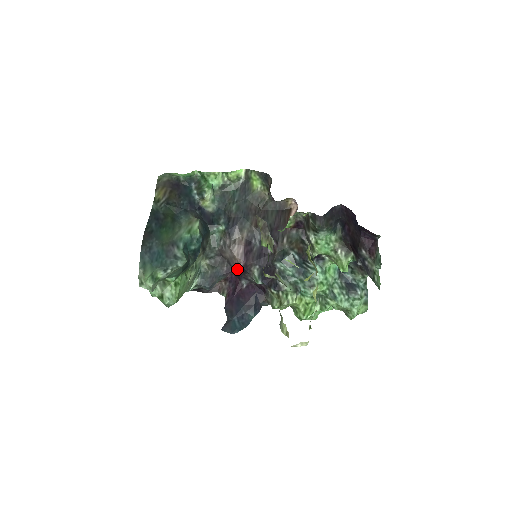
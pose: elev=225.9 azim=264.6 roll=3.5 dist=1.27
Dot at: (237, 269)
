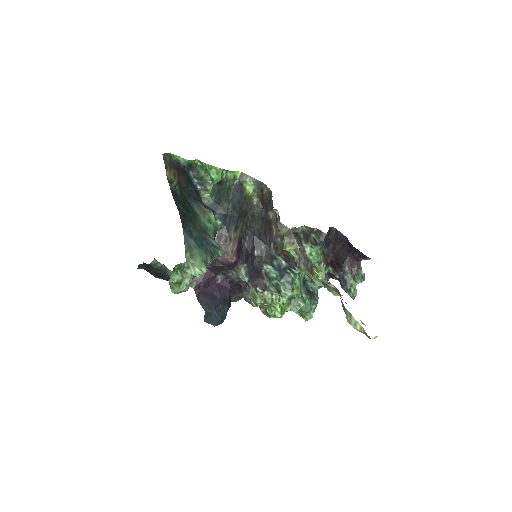
Dot at: (223, 264)
